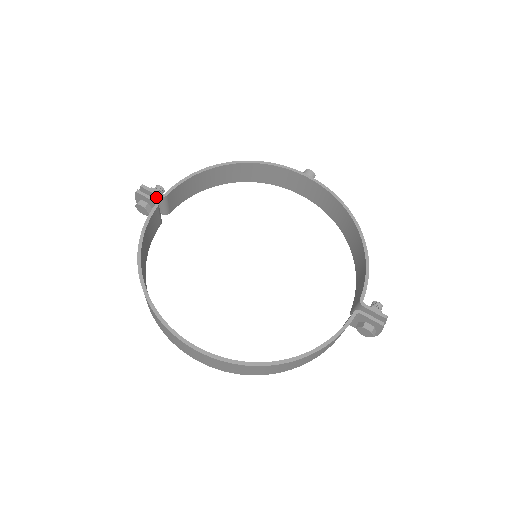
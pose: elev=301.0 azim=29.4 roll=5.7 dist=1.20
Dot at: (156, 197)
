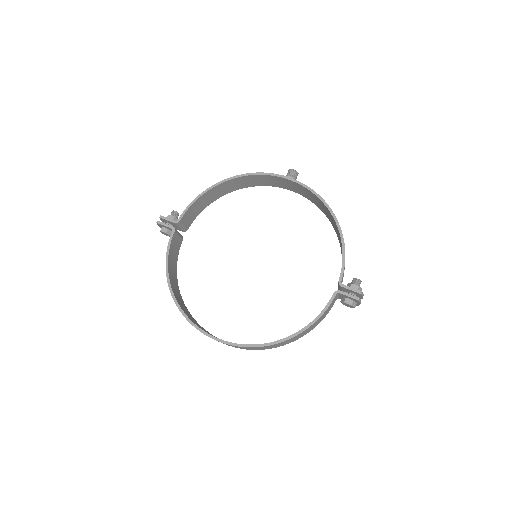
Dot at: (172, 223)
